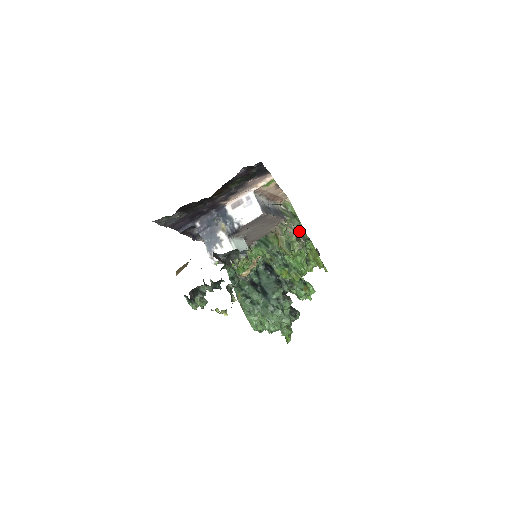
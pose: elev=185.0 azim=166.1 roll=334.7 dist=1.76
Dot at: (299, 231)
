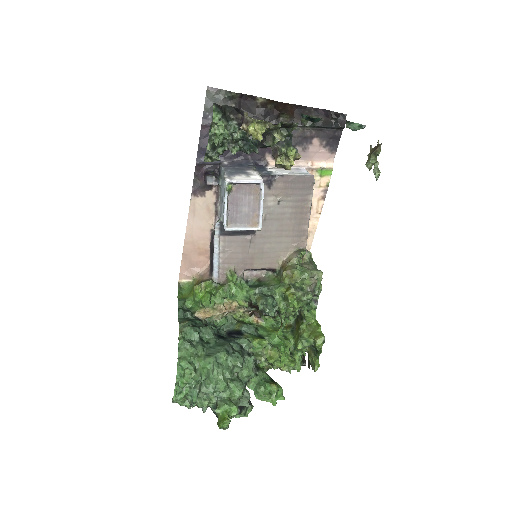
Dot at: (316, 270)
